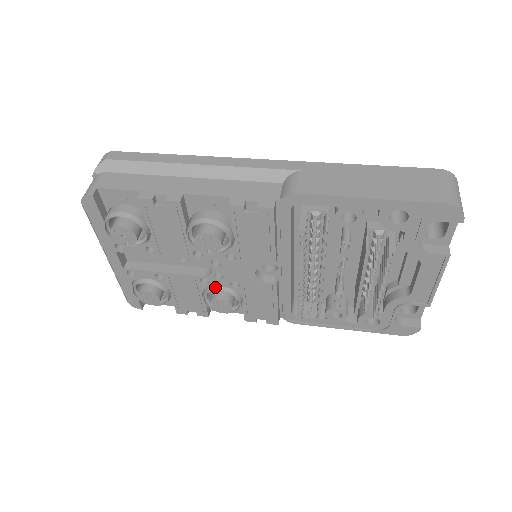
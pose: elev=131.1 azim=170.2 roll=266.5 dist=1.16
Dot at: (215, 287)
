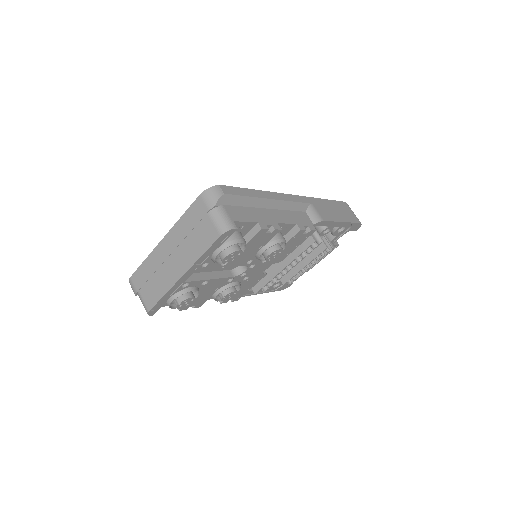
Dot at: (233, 283)
